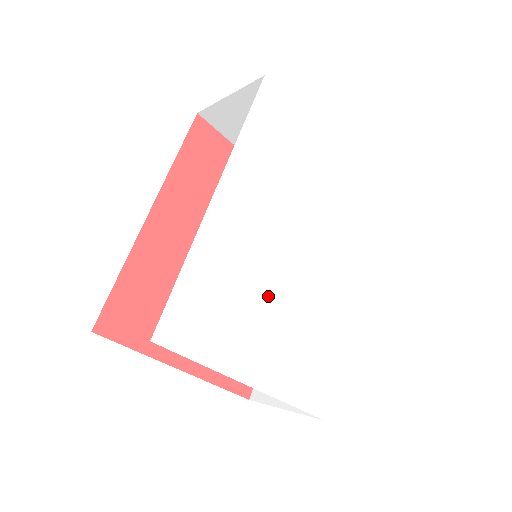
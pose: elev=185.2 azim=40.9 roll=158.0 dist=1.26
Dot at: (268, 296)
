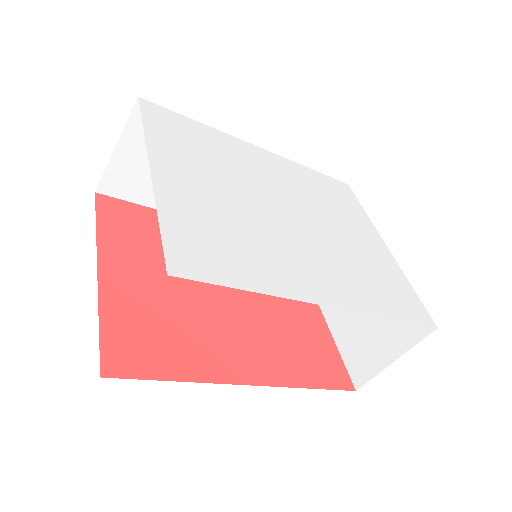
Dot at: (236, 187)
